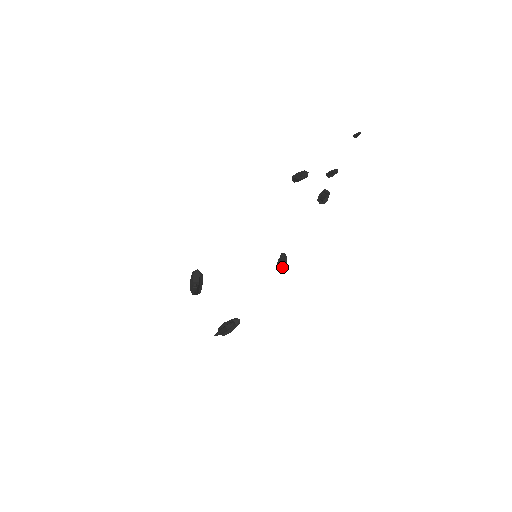
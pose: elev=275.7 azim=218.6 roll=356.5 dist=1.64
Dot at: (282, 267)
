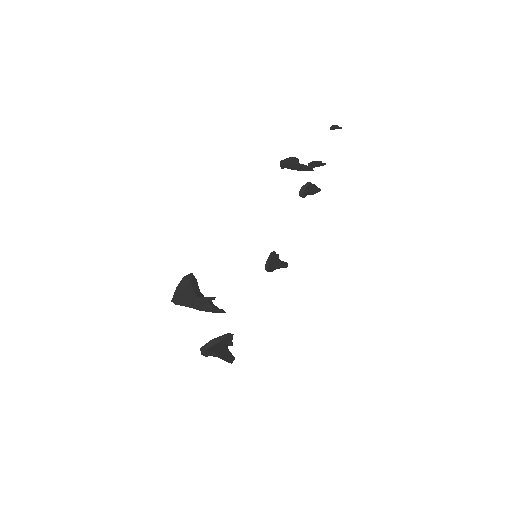
Dot at: occluded
